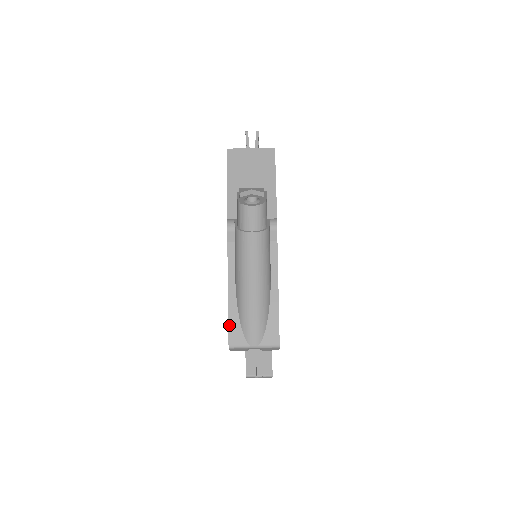
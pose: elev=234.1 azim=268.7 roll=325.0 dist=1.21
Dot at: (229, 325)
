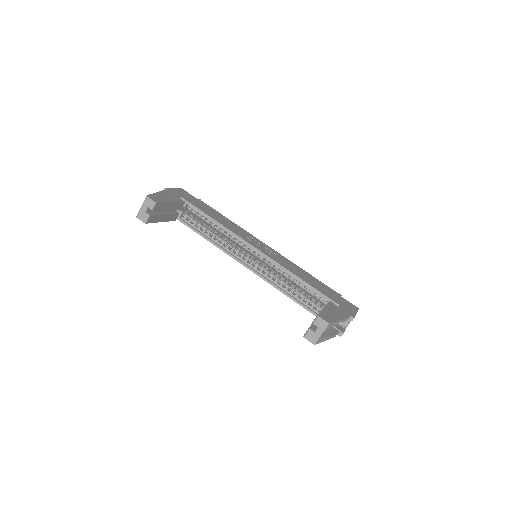
Dot at: occluded
